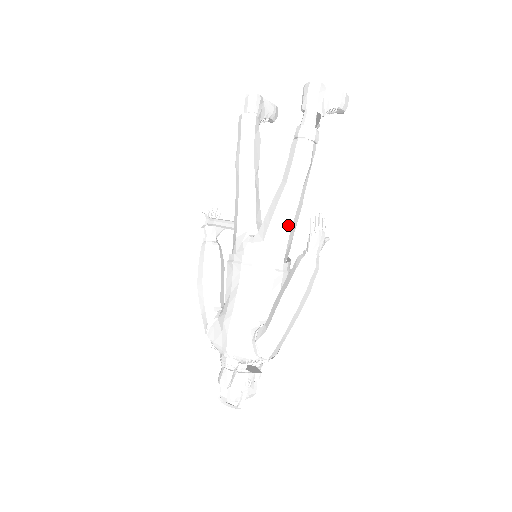
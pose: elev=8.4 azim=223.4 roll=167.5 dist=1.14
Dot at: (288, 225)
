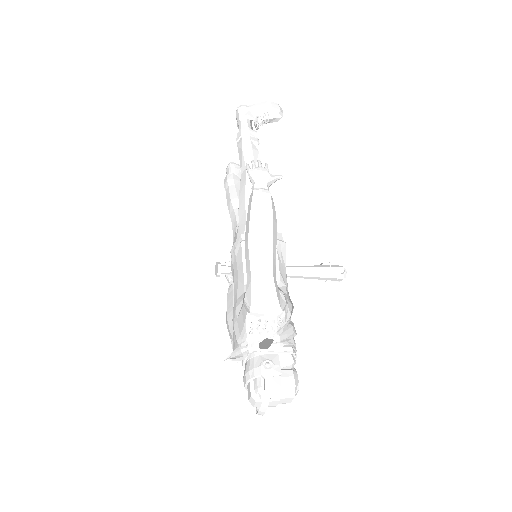
Dot at: occluded
